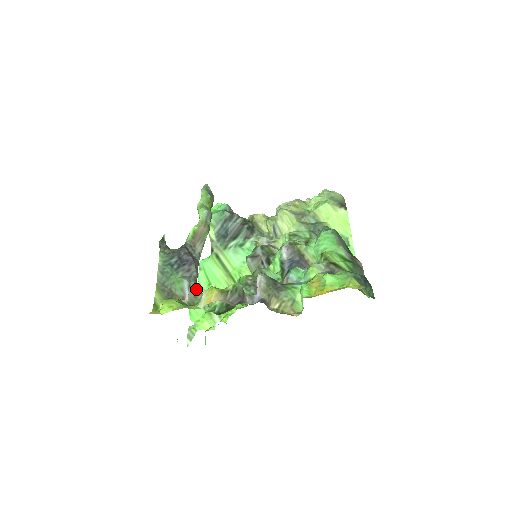
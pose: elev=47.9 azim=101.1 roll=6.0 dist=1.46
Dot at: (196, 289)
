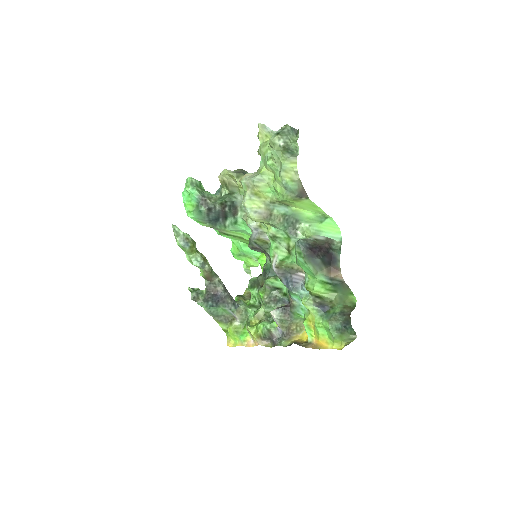
Dot at: (238, 310)
